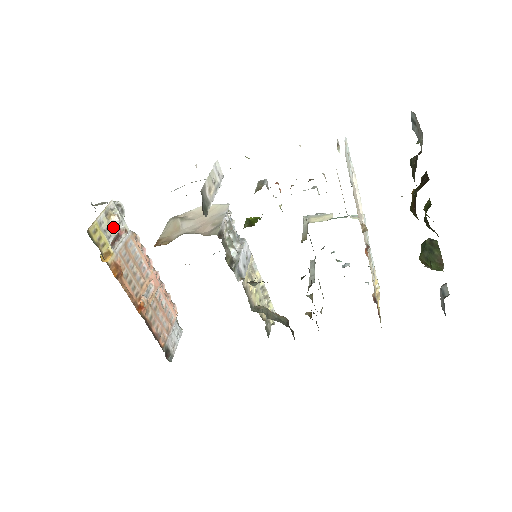
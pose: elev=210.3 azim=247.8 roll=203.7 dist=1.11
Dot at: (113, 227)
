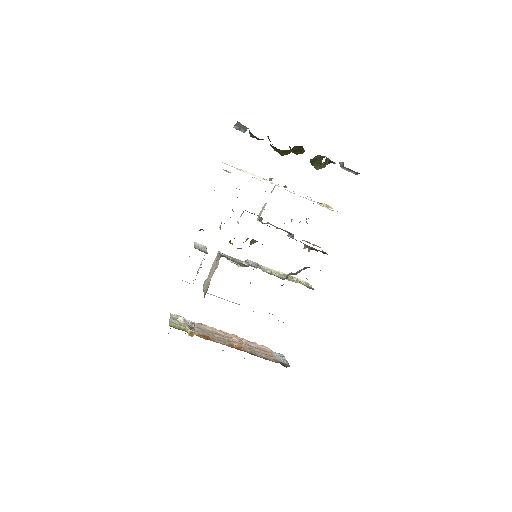
Dot at: (183, 323)
